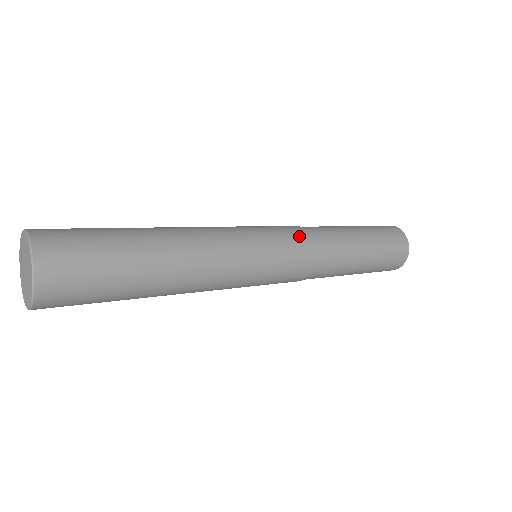
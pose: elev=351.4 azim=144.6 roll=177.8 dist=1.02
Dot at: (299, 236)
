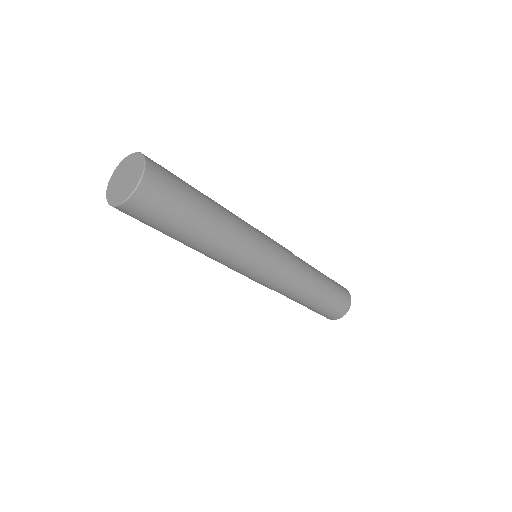
Dot at: (288, 250)
